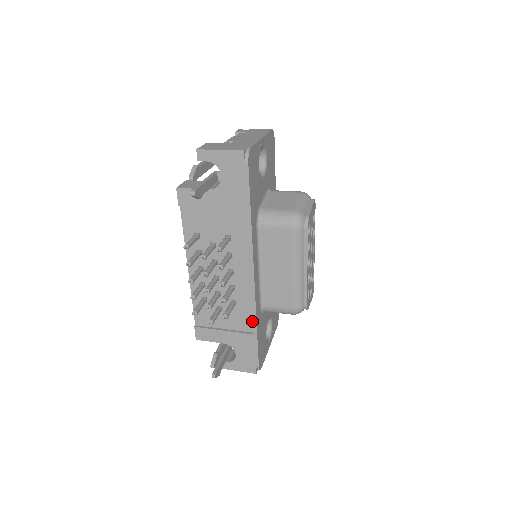
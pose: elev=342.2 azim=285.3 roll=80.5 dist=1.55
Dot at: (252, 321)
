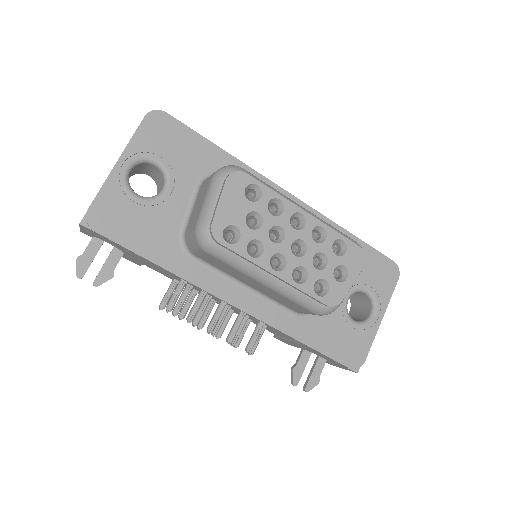
Dot at: occluded
